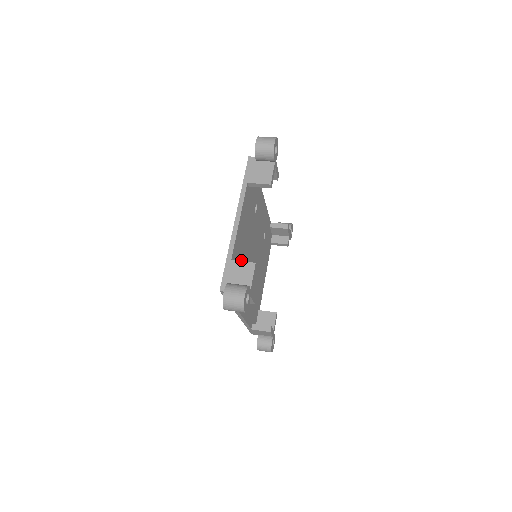
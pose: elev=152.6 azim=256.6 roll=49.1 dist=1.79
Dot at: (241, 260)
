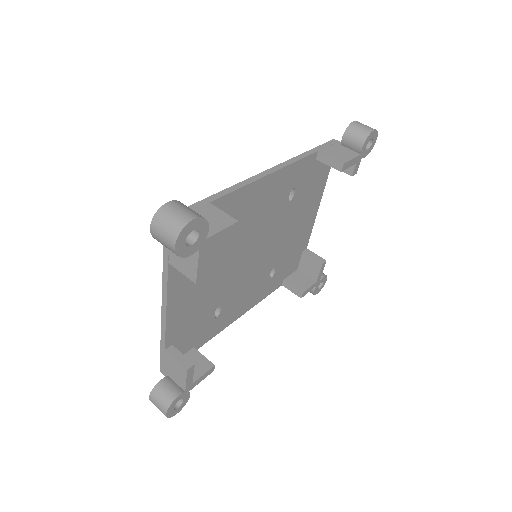
Dot at: (203, 310)
